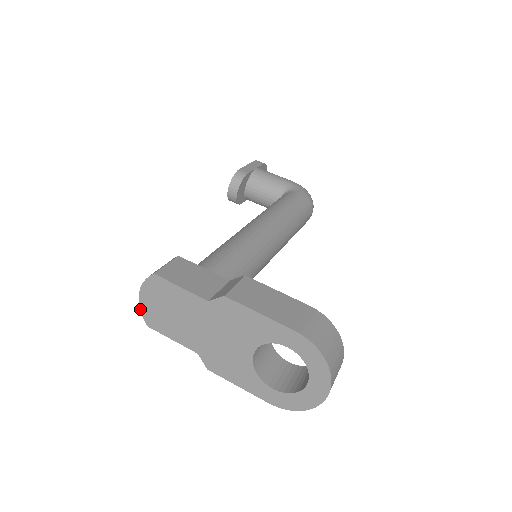
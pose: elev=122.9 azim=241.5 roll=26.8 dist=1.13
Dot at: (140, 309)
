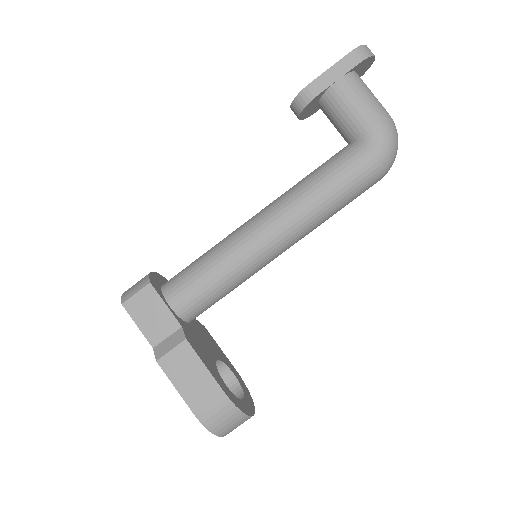
Dot at: occluded
